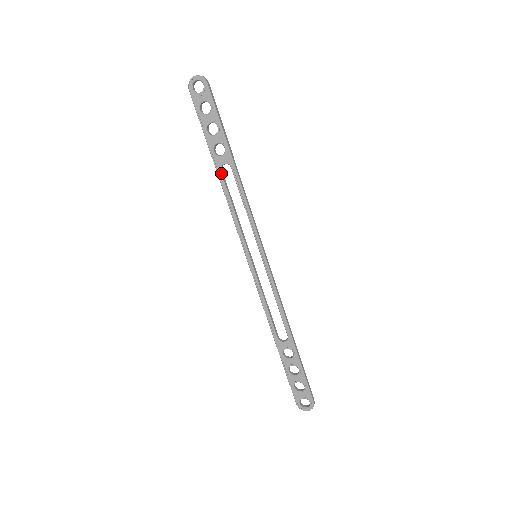
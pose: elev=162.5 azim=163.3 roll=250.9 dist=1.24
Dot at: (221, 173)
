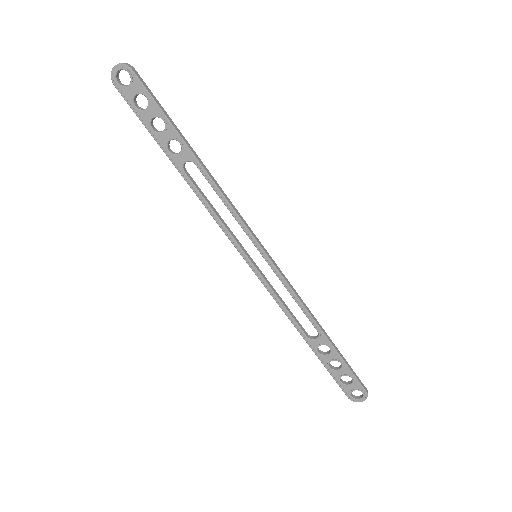
Dot at: (185, 174)
